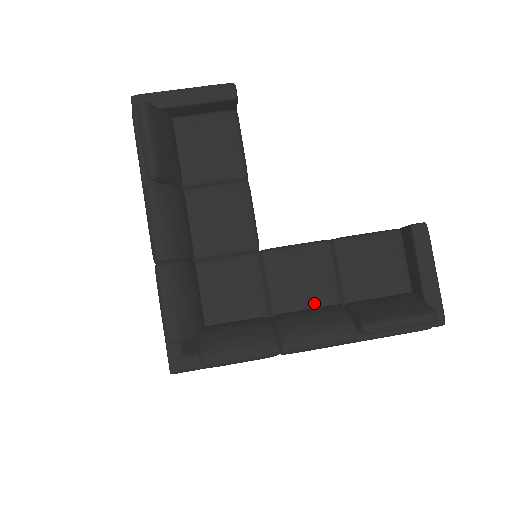
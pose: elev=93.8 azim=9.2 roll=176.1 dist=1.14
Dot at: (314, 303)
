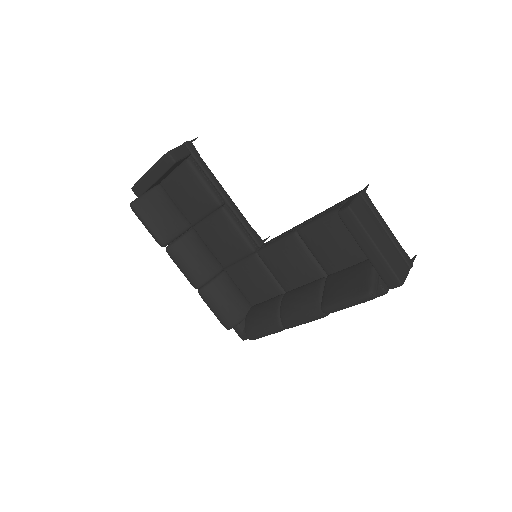
Dot at: (305, 280)
